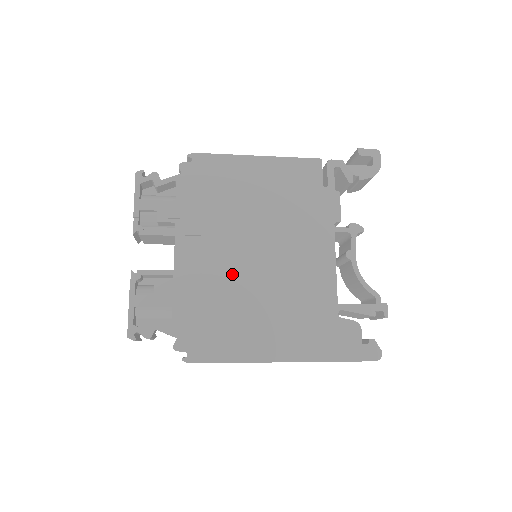
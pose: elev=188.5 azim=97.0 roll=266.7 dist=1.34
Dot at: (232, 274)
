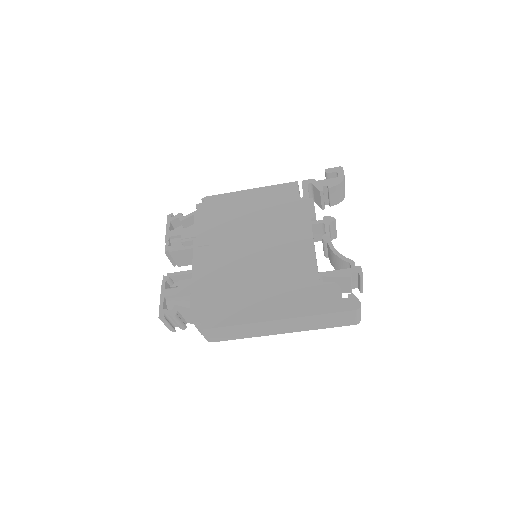
Dot at: (234, 265)
